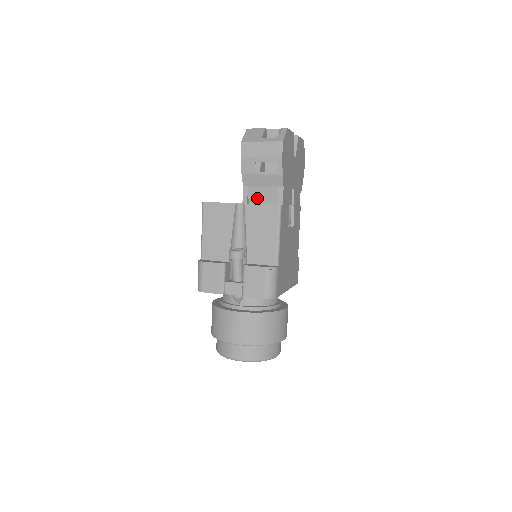
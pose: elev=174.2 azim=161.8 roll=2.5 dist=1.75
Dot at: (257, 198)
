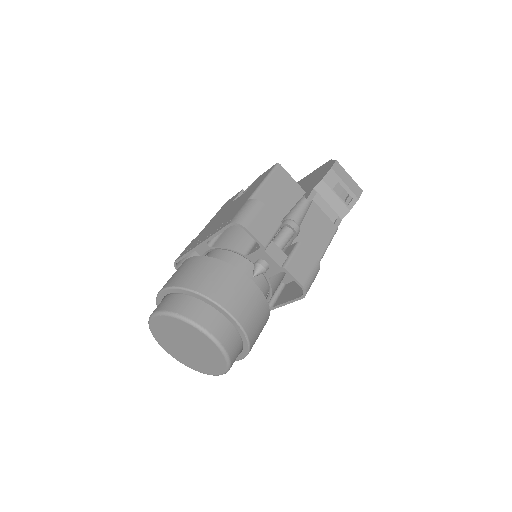
Dot at: occluded
